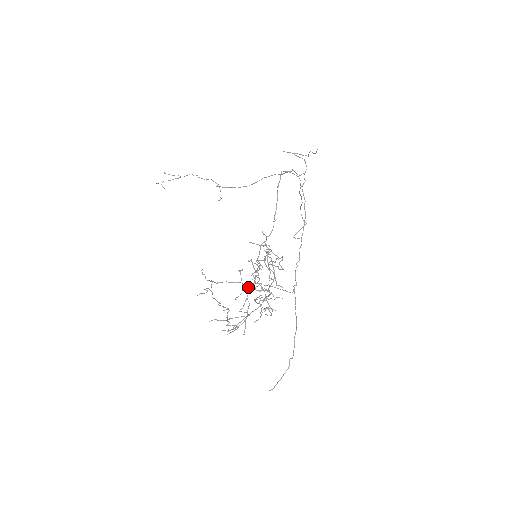
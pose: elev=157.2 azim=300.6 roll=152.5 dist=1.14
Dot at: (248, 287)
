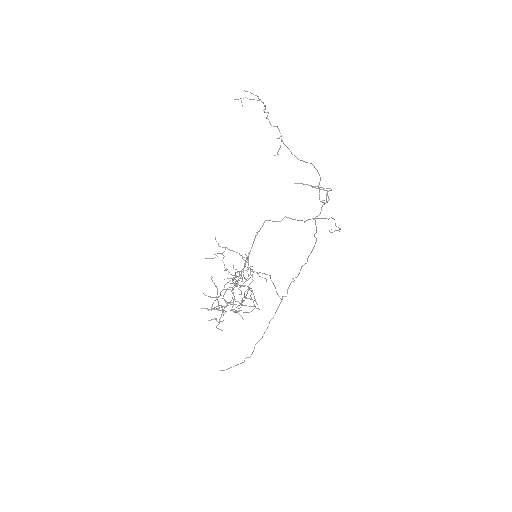
Dot at: (252, 270)
